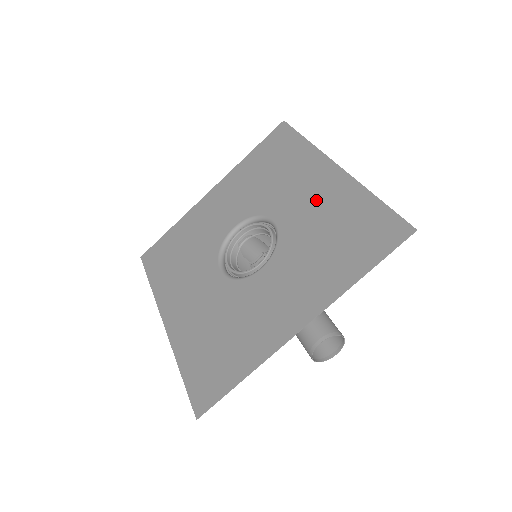
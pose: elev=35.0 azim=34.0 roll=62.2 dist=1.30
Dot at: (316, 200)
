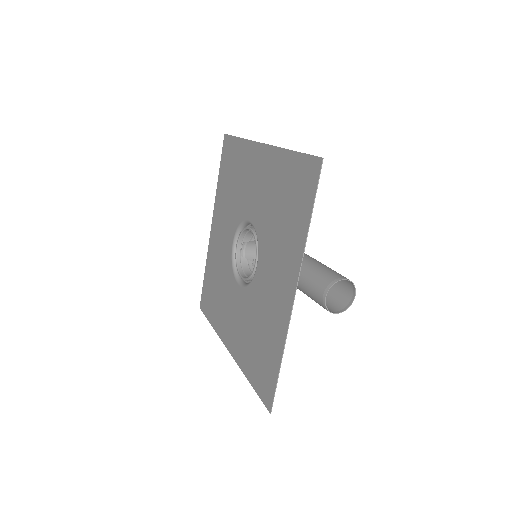
Dot at: (263, 183)
